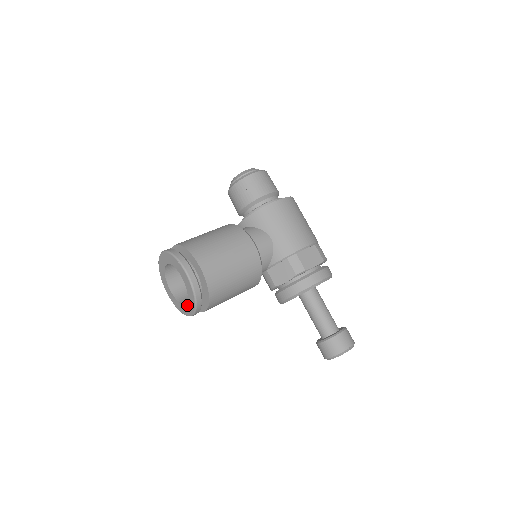
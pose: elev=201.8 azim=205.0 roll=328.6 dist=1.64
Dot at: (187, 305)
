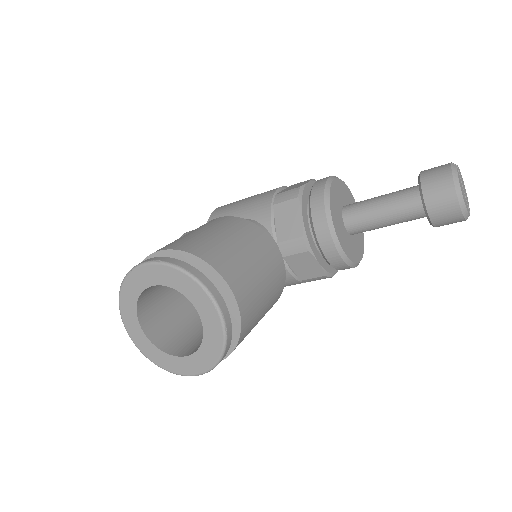
Dot at: (201, 313)
